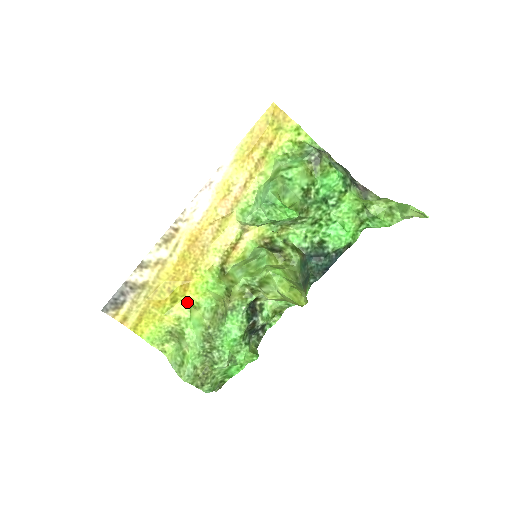
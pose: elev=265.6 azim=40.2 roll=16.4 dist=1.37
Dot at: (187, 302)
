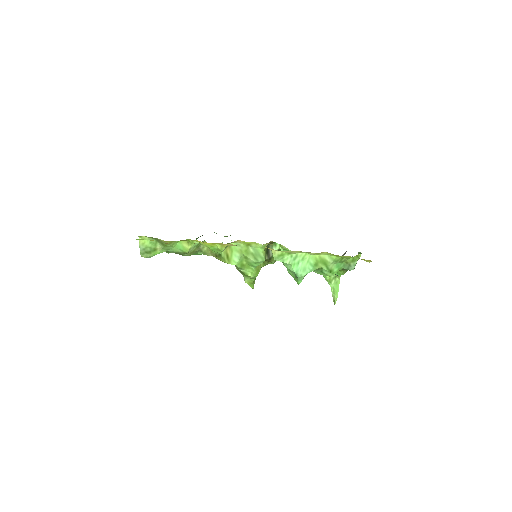
Dot at: occluded
